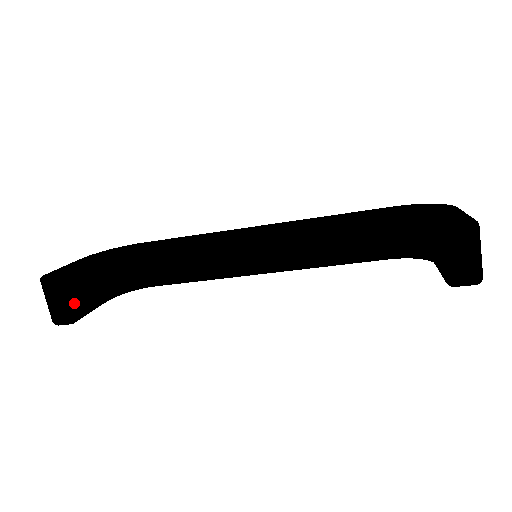
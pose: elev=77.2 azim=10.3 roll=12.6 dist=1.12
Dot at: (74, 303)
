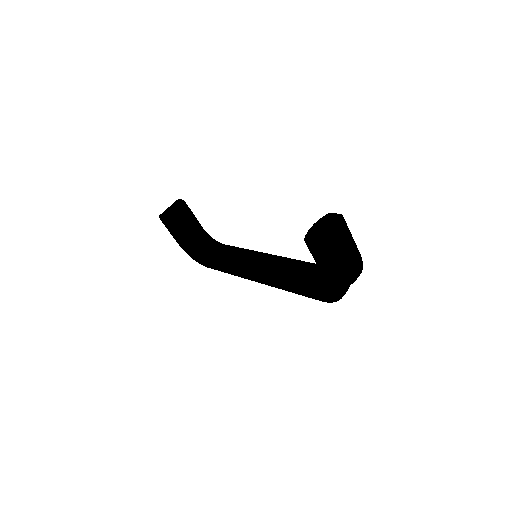
Dot at: (174, 211)
